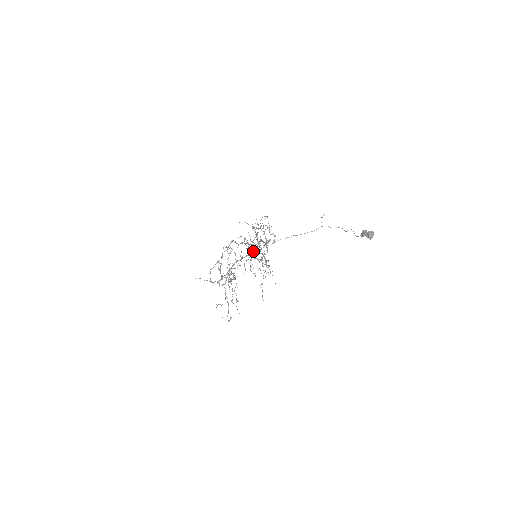
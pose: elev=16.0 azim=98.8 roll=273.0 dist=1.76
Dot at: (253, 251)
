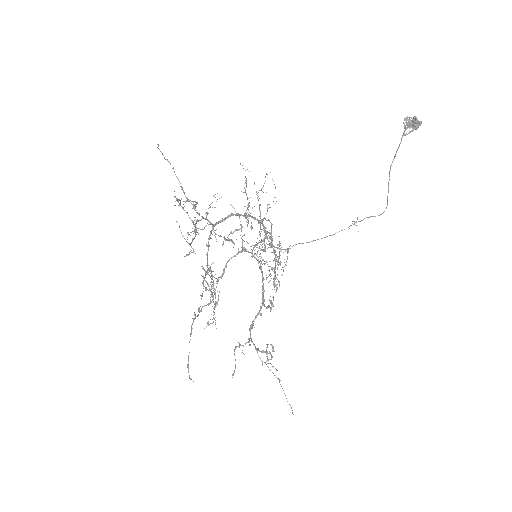
Dot at: occluded
